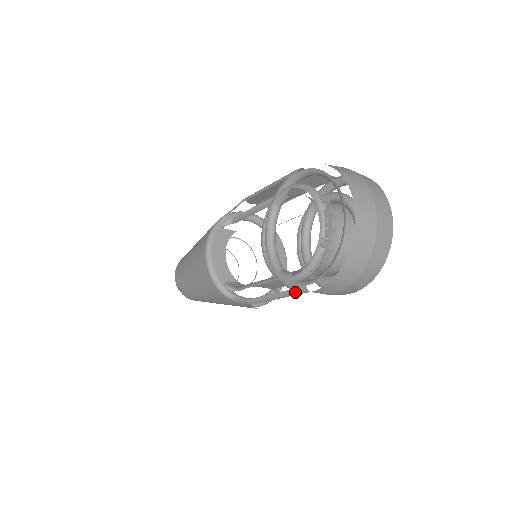
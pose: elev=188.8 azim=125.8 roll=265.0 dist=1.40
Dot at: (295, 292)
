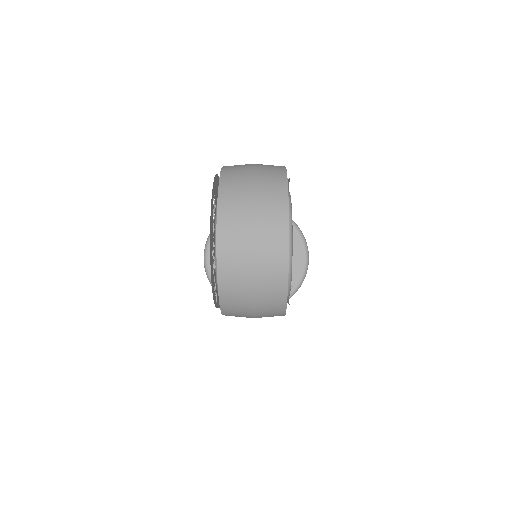
Dot at: occluded
